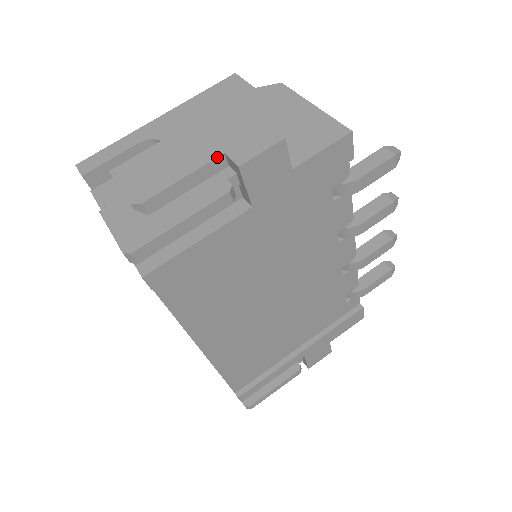
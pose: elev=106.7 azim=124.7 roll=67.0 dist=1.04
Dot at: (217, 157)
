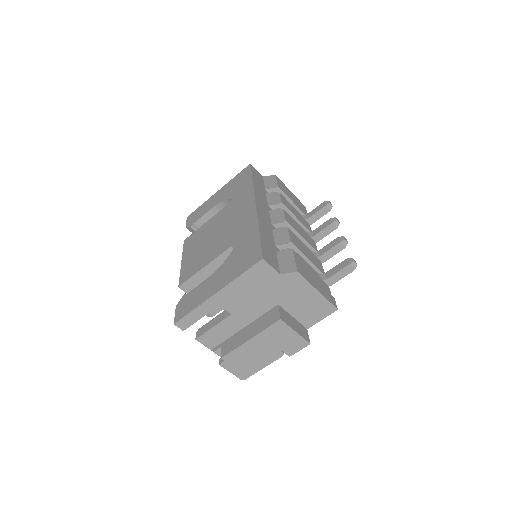
Dot at: occluded
